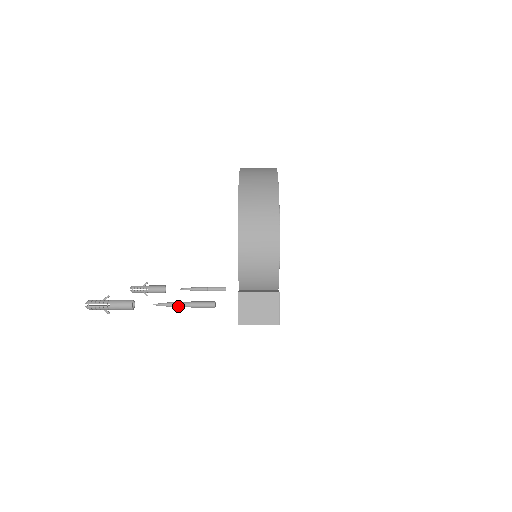
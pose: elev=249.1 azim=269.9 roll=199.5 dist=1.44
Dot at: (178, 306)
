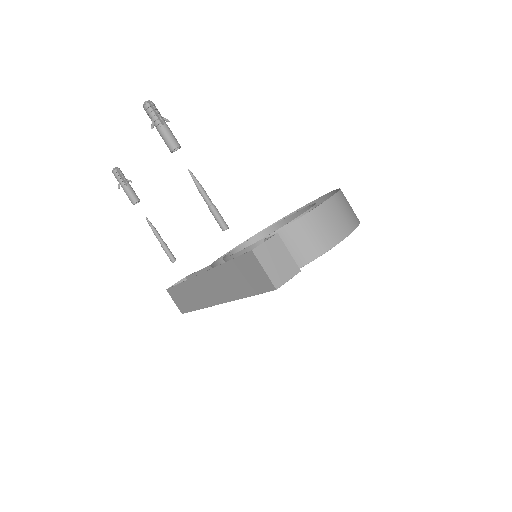
Dot at: (203, 194)
